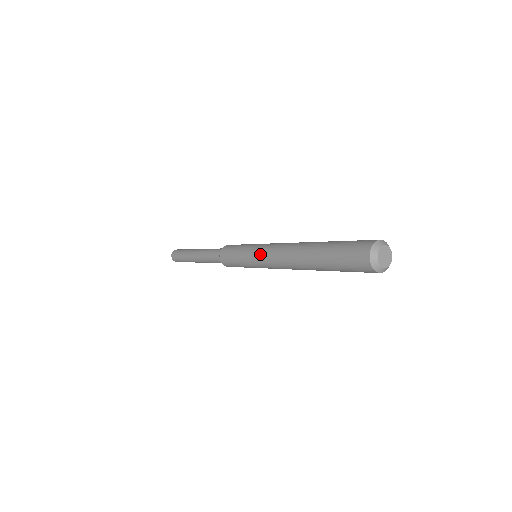
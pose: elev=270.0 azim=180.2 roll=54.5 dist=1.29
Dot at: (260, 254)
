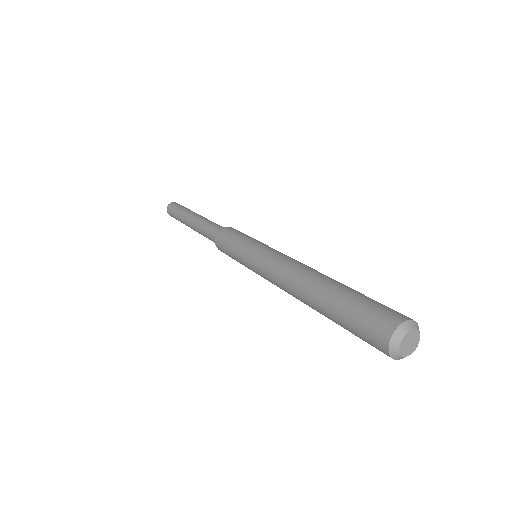
Dot at: (261, 260)
